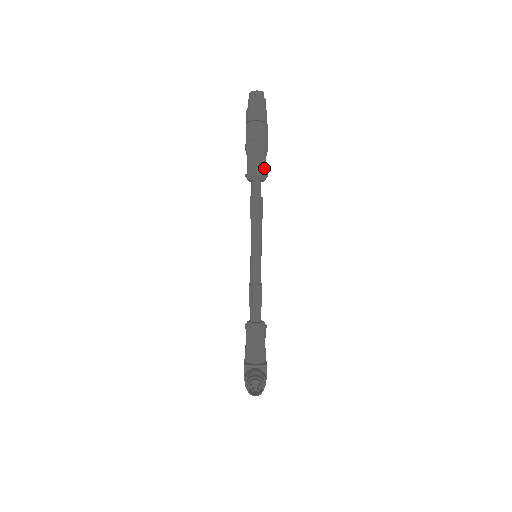
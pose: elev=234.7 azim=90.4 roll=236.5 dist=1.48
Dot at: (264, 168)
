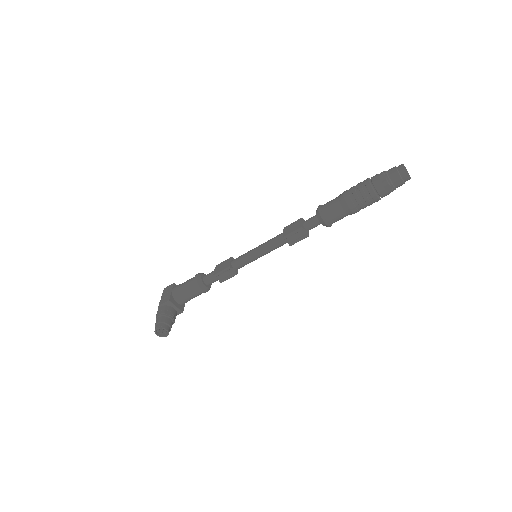
Dot at: occluded
